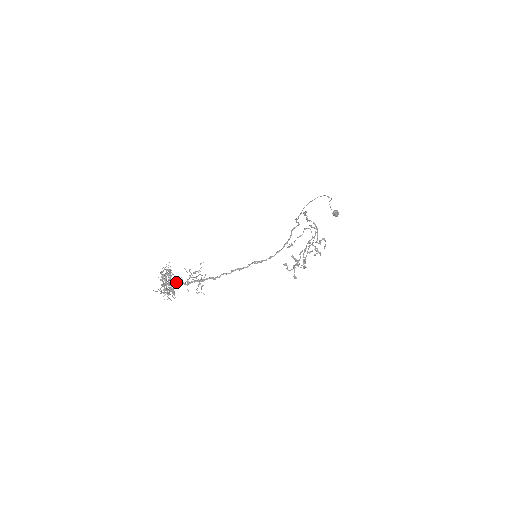
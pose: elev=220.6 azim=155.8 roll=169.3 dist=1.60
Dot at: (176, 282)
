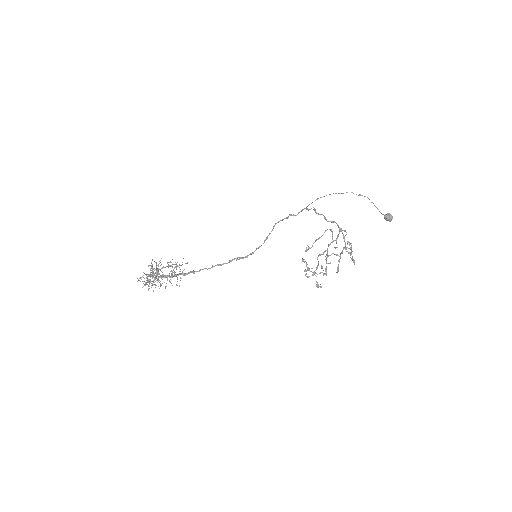
Dot at: occluded
